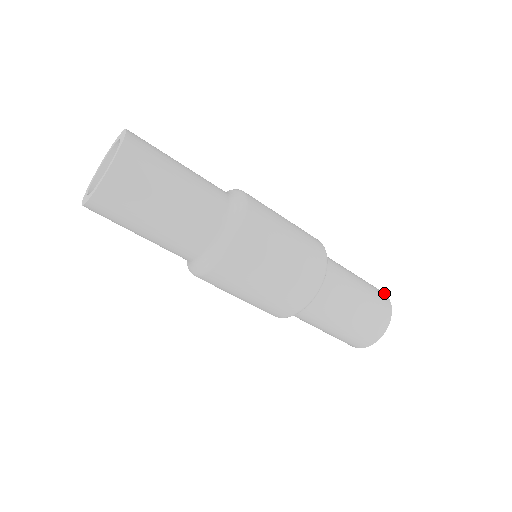
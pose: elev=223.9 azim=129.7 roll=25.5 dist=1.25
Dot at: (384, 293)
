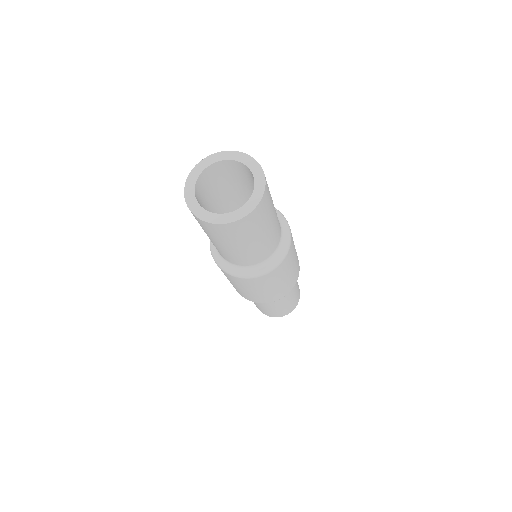
Dot at: occluded
